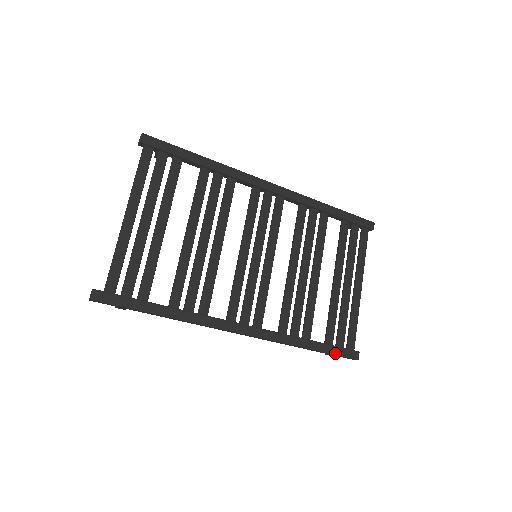
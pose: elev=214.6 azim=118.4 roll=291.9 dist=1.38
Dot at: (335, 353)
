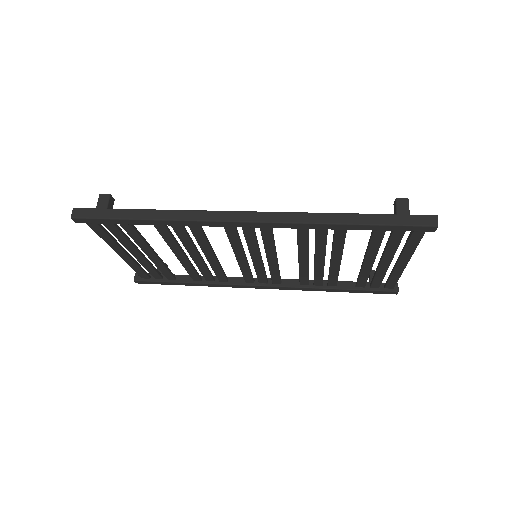
Dot at: occluded
